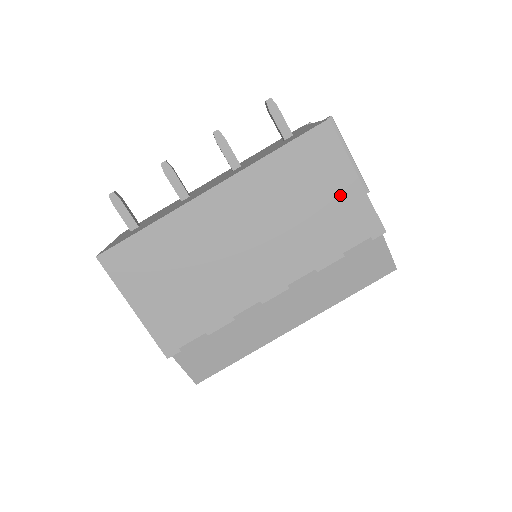
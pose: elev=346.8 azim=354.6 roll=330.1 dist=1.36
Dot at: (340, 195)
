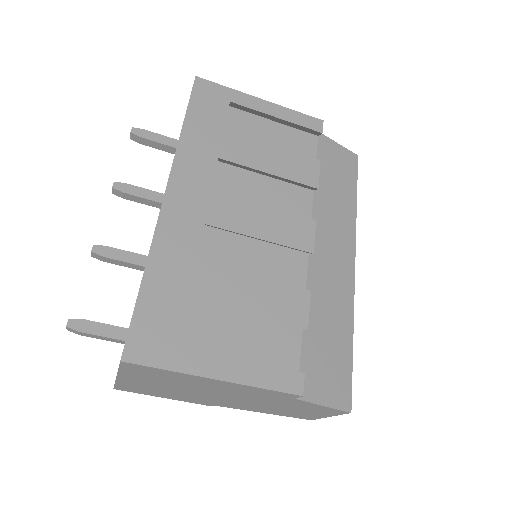
Dot at: (264, 127)
